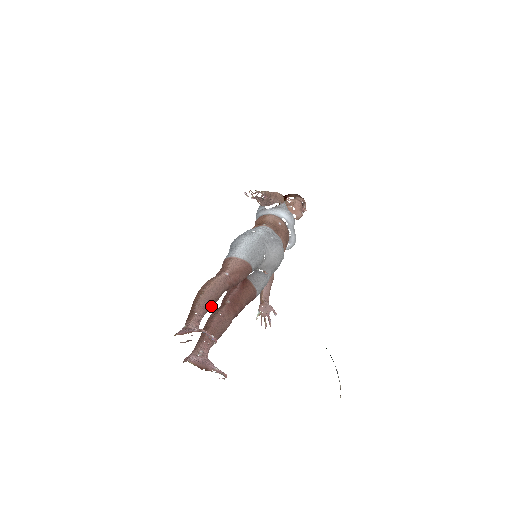
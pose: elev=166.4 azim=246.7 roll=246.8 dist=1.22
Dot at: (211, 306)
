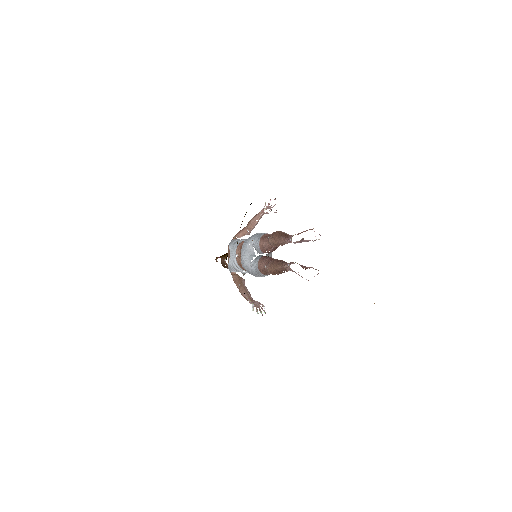
Dot at: occluded
